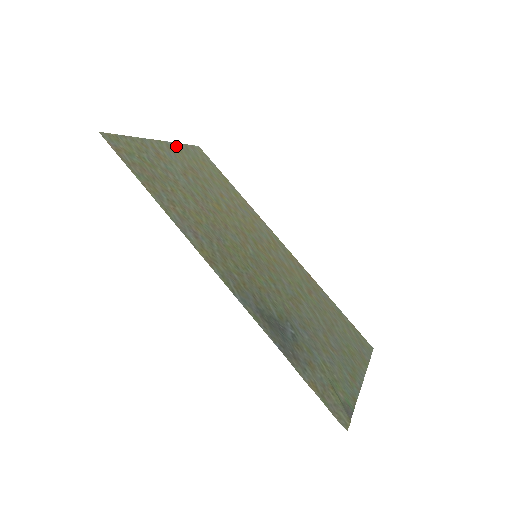
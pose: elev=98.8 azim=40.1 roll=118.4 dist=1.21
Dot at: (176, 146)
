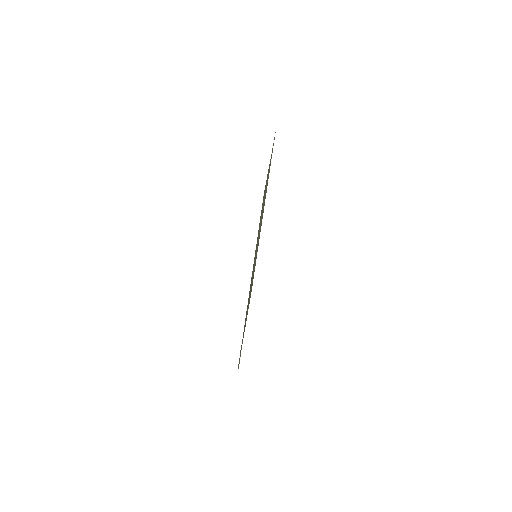
Dot at: occluded
